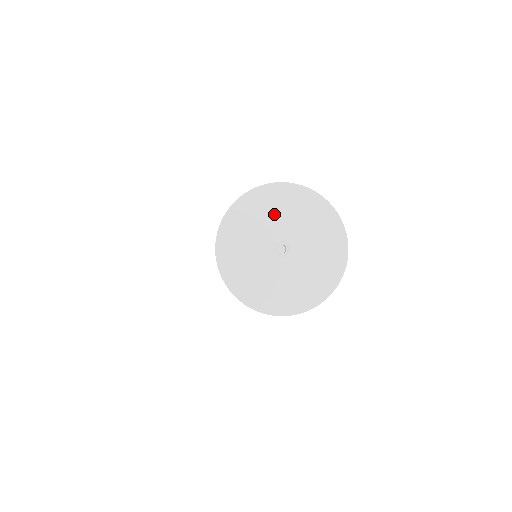
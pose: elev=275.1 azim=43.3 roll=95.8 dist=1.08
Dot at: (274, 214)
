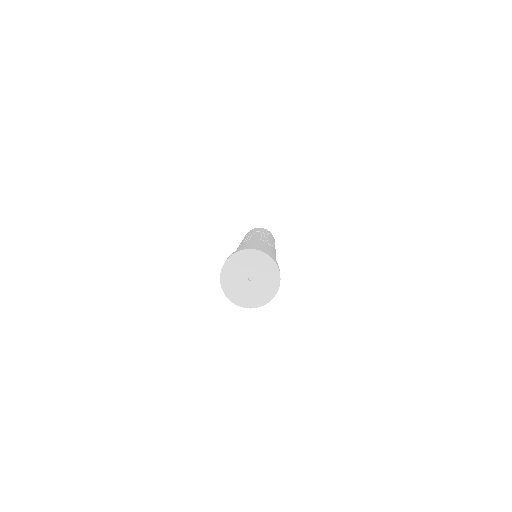
Dot at: (260, 266)
